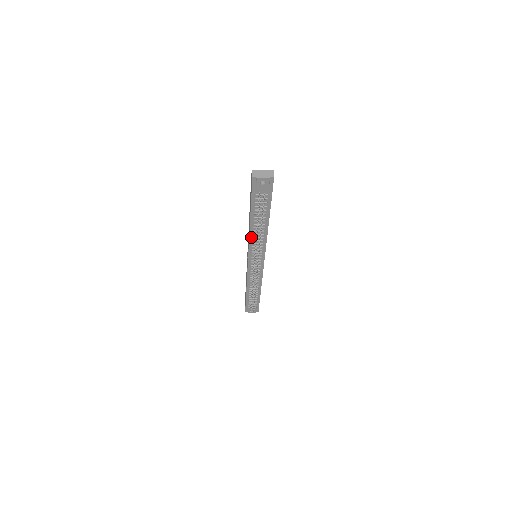
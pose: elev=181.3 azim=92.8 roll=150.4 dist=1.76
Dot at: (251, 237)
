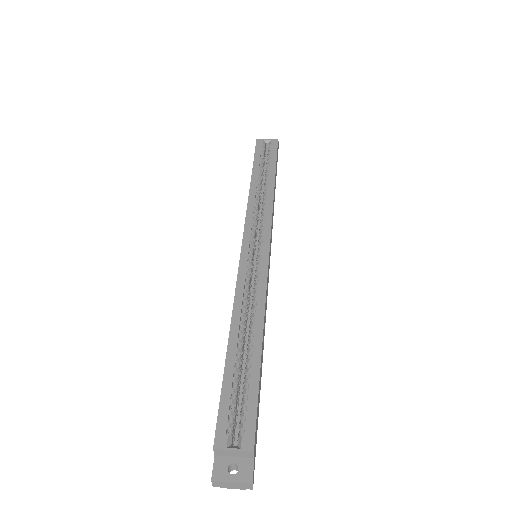
Dot at: occluded
